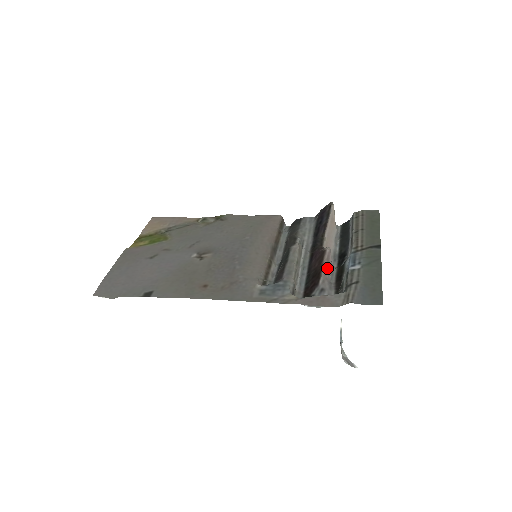
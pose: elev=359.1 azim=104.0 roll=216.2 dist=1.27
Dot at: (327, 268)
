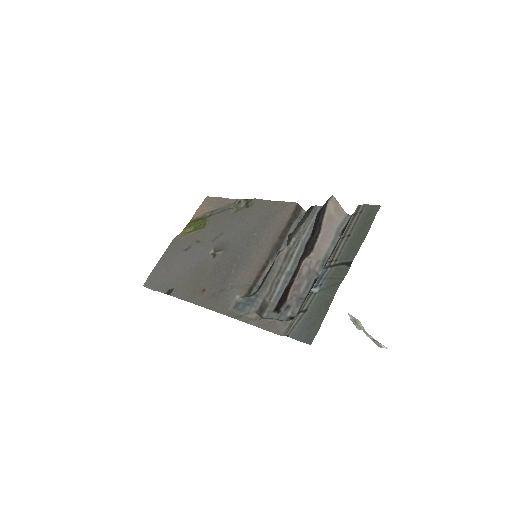
Dot at: (297, 284)
